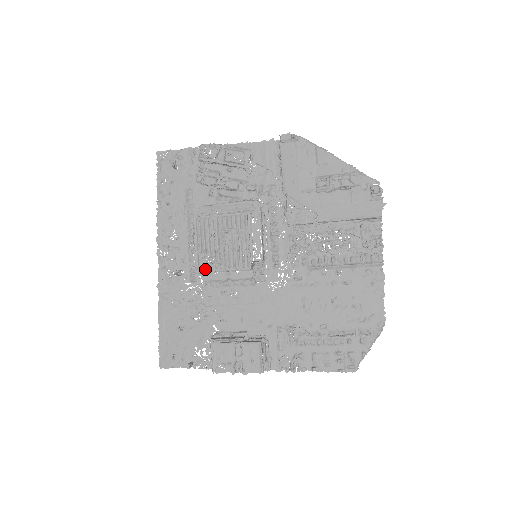
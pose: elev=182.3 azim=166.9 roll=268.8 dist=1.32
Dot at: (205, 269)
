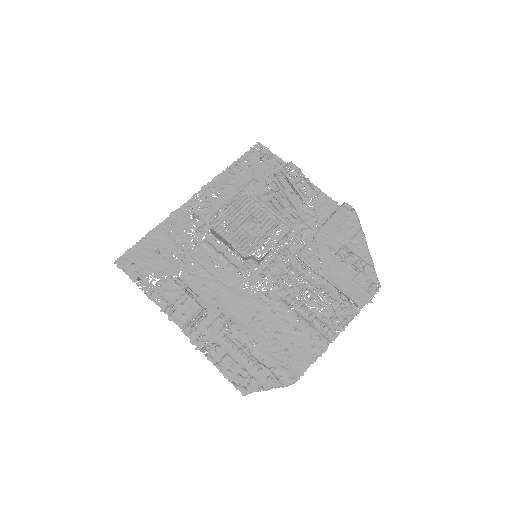
Dot at: (217, 229)
